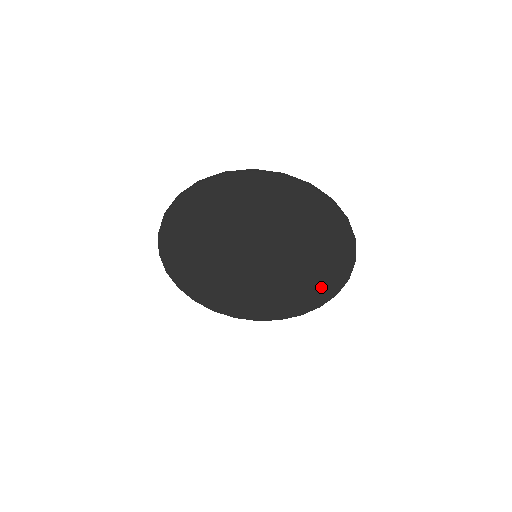
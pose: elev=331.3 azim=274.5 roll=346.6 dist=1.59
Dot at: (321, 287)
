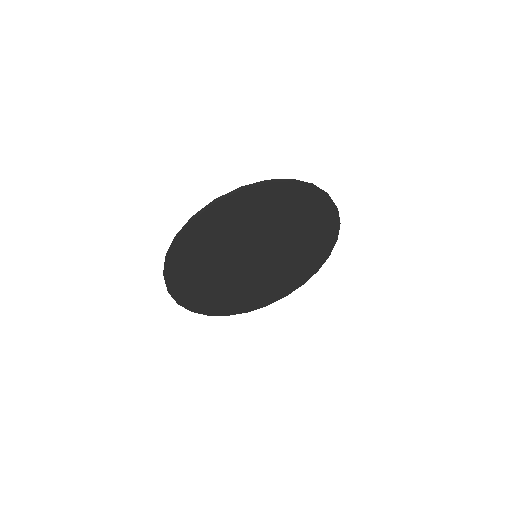
Dot at: (265, 297)
